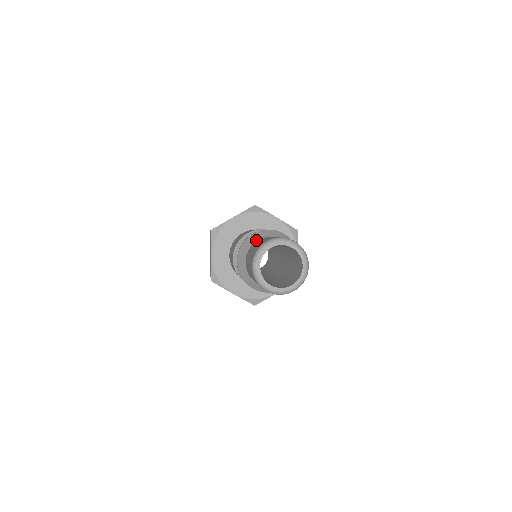
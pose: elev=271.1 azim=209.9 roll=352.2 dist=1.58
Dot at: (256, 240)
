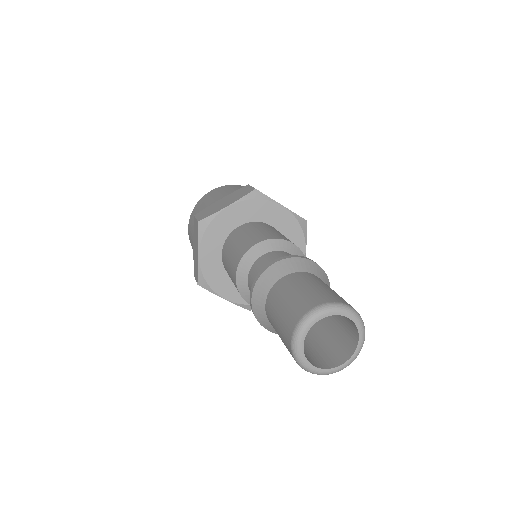
Dot at: (263, 307)
